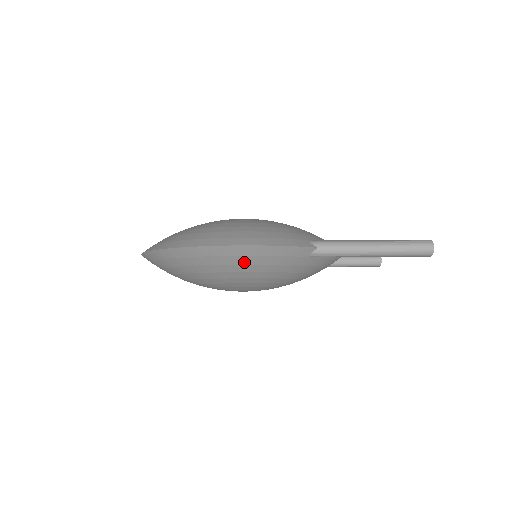
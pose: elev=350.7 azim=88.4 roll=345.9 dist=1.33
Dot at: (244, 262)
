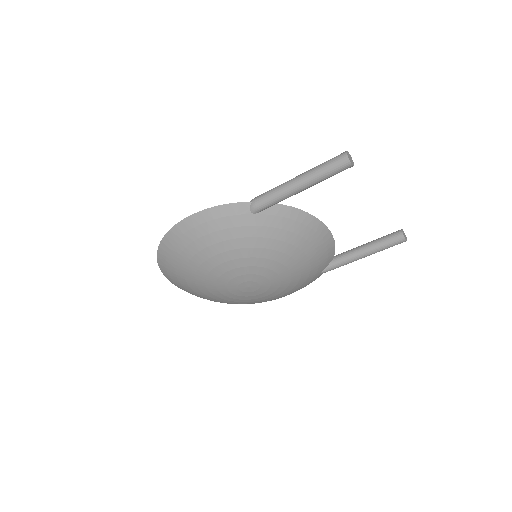
Dot at: (199, 234)
